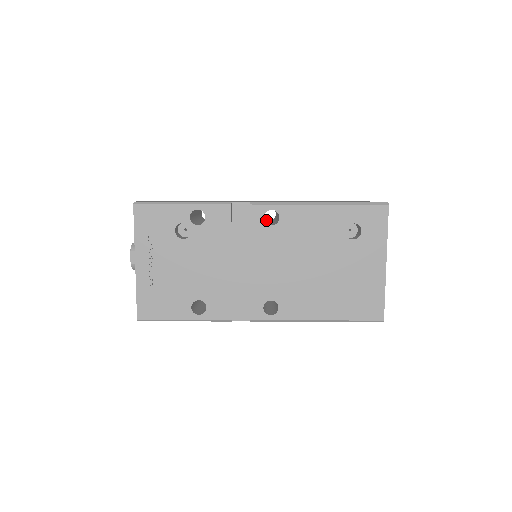
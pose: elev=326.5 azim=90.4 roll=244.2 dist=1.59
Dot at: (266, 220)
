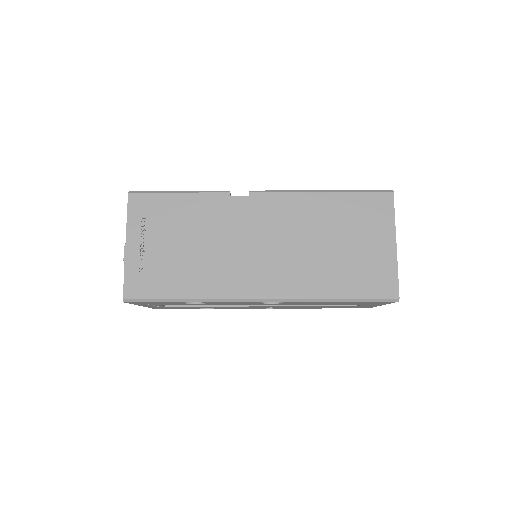
Dot at: occluded
